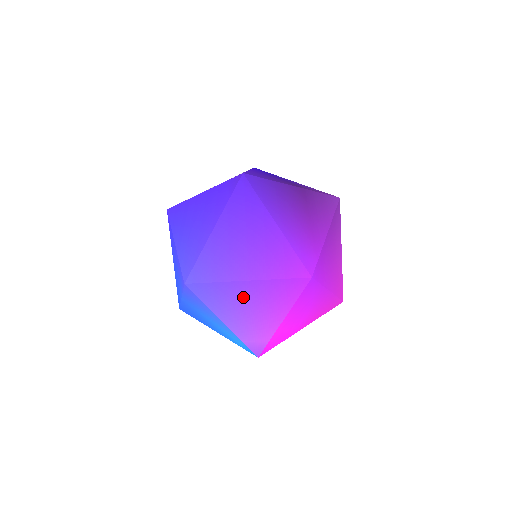
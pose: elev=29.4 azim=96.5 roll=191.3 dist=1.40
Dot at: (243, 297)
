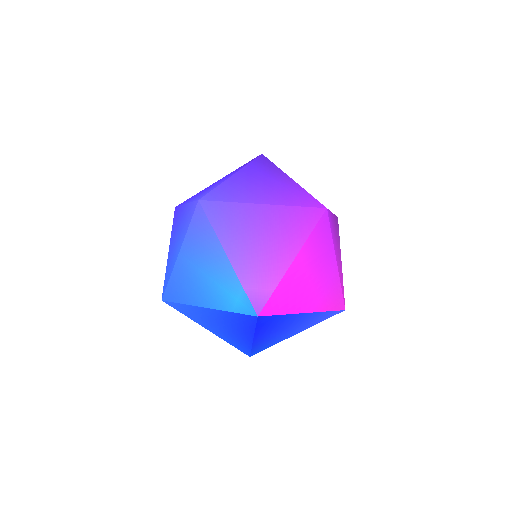
Dot at: (255, 224)
